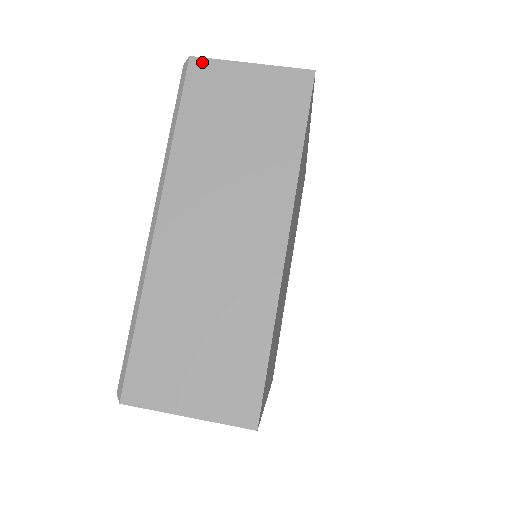
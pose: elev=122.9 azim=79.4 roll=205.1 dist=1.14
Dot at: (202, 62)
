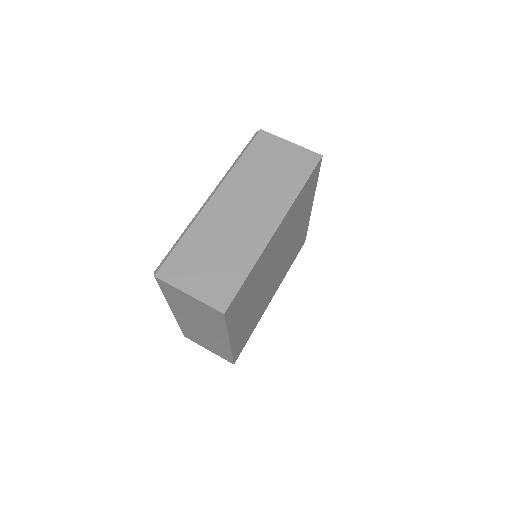
Dot at: (266, 134)
